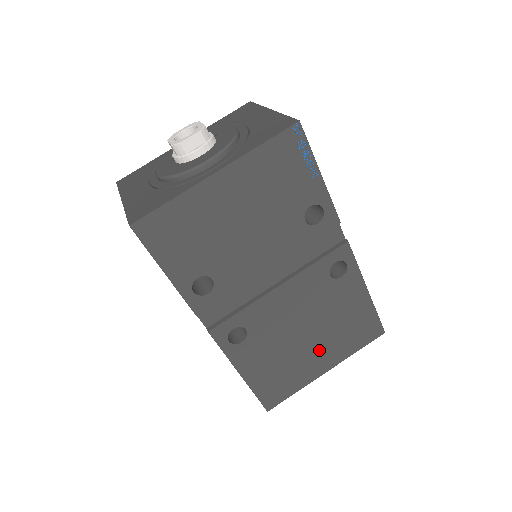
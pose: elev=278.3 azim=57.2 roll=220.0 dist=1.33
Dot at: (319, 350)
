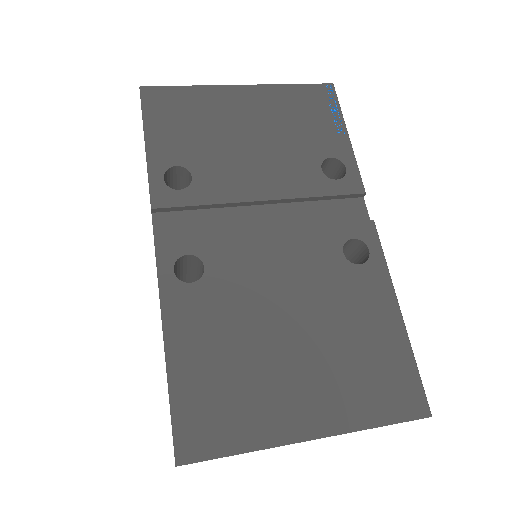
Dot at: (306, 377)
